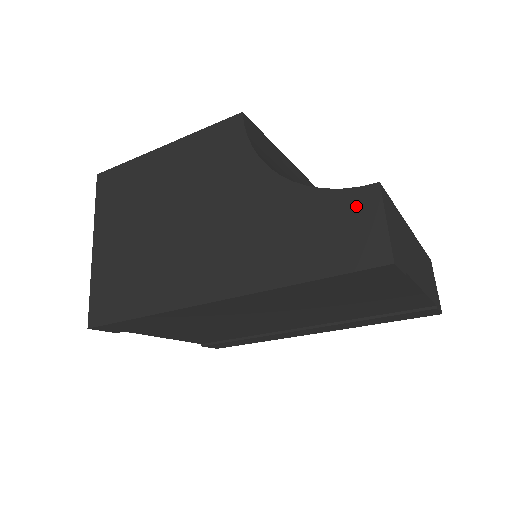
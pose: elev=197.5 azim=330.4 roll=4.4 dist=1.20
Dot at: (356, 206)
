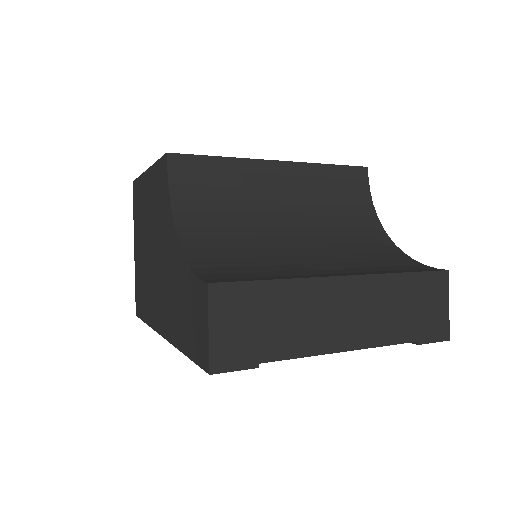
Dot at: (199, 300)
